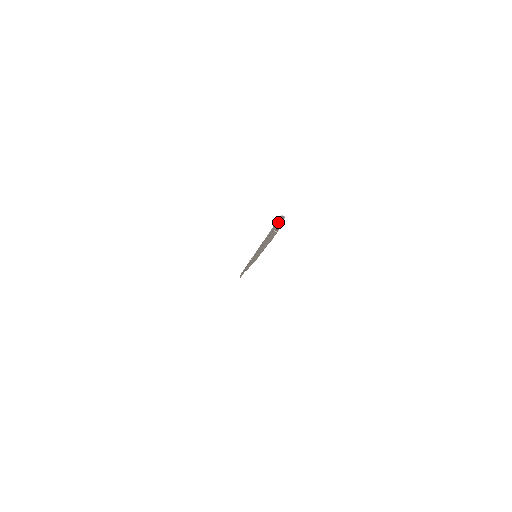
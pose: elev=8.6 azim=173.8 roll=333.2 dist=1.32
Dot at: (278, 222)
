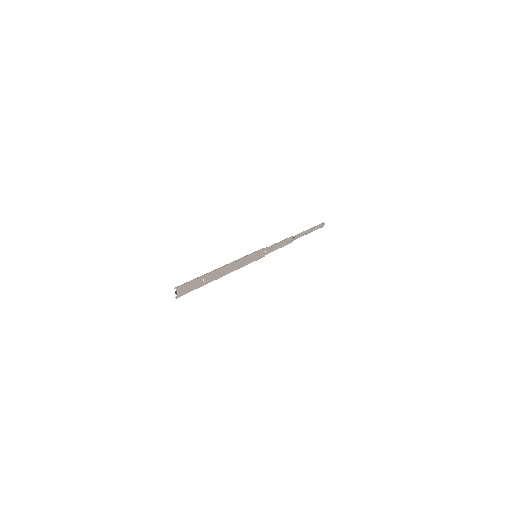
Dot at: (175, 292)
